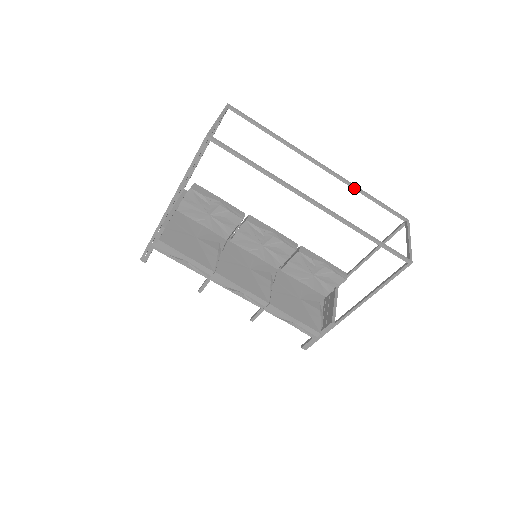
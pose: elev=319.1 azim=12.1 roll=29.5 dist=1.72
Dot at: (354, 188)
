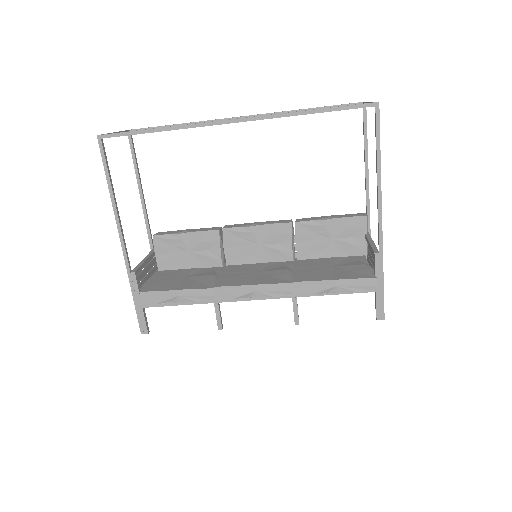
Dot at: occluded
